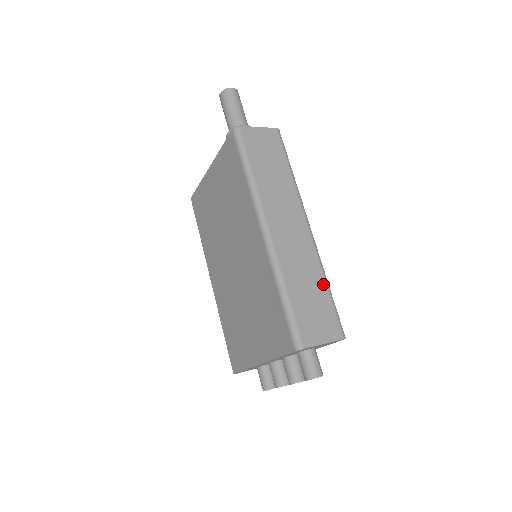
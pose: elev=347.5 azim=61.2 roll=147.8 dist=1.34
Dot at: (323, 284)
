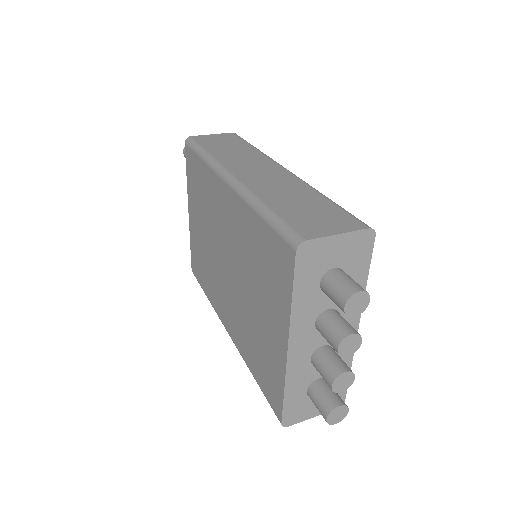
Dot at: (318, 196)
